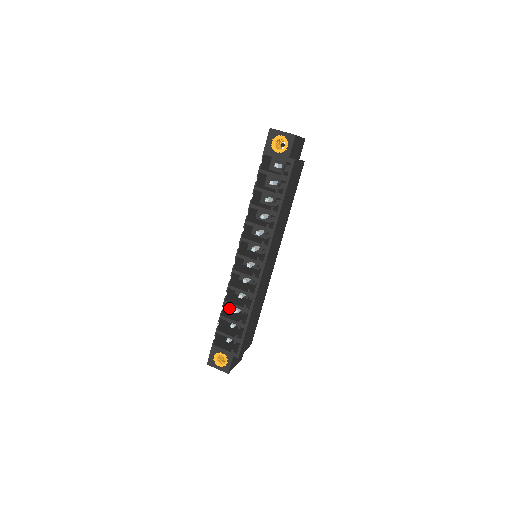
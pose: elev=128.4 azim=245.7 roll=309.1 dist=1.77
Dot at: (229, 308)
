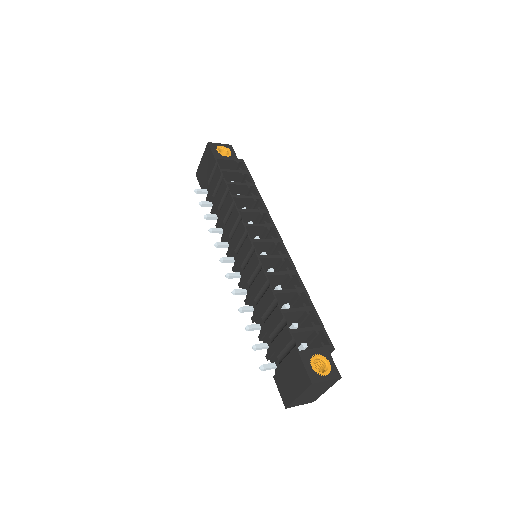
Dot at: (268, 323)
